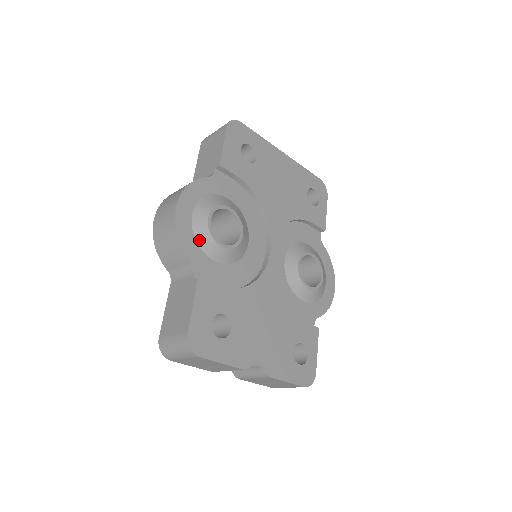
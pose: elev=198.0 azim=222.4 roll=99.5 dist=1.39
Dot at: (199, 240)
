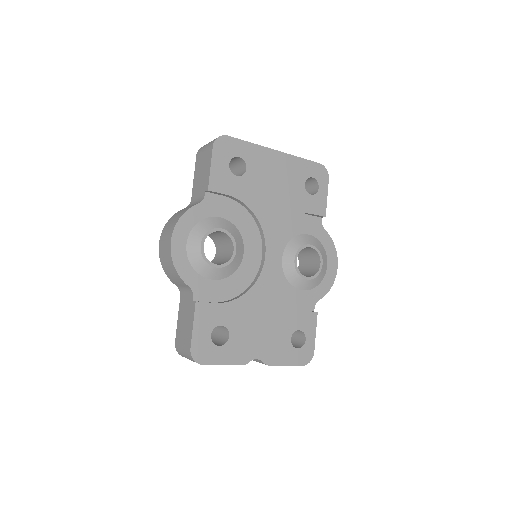
Dot at: (195, 266)
